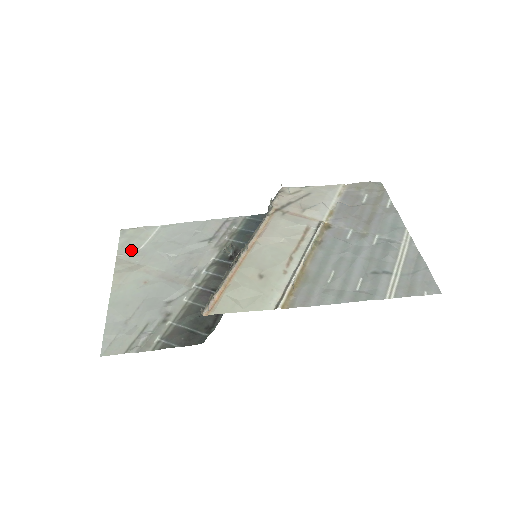
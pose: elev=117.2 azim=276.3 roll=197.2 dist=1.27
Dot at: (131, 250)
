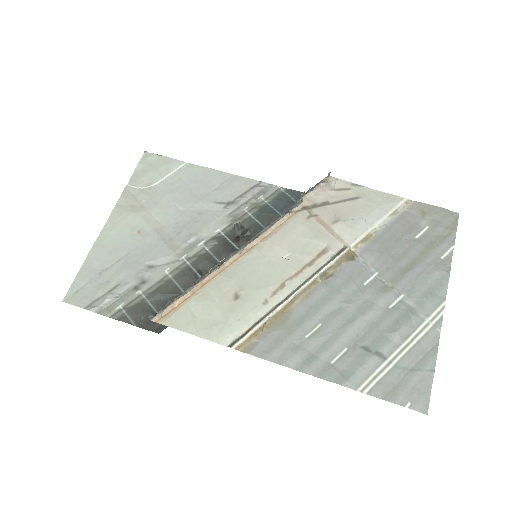
Dot at: (143, 183)
